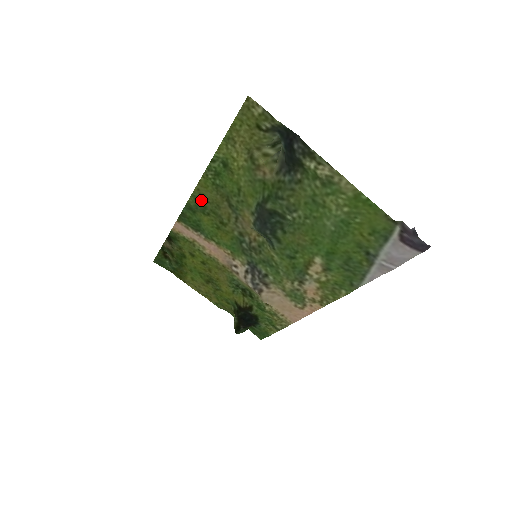
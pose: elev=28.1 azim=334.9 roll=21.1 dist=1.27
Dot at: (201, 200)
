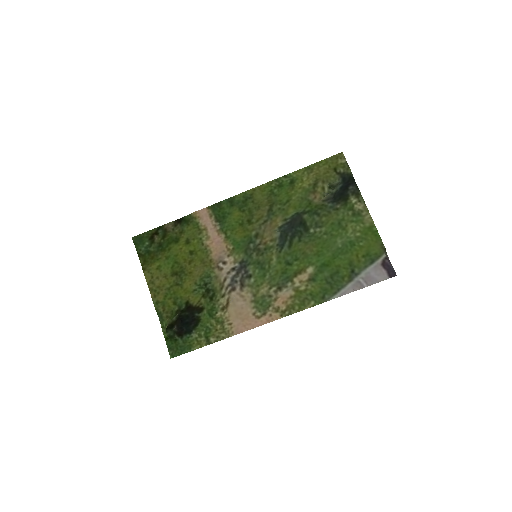
Dot at: (248, 198)
